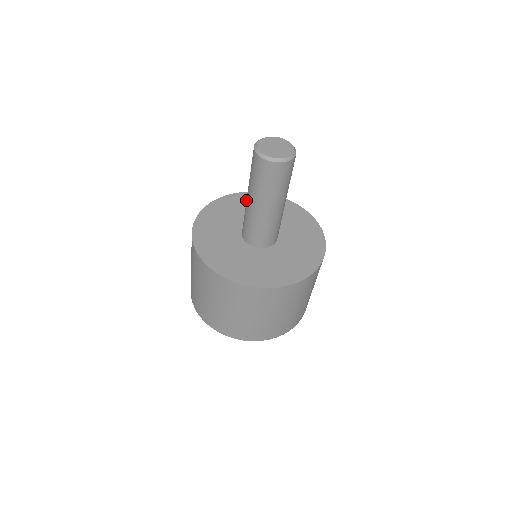
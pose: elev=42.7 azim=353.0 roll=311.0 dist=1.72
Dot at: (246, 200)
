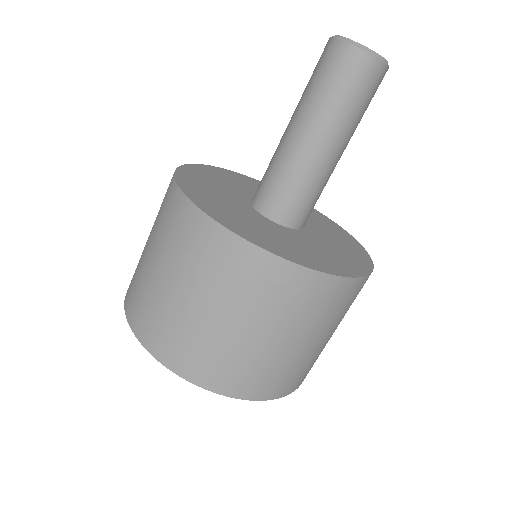
Dot at: occluded
